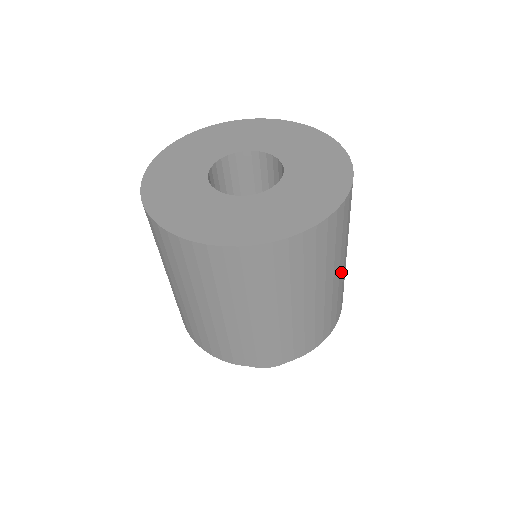
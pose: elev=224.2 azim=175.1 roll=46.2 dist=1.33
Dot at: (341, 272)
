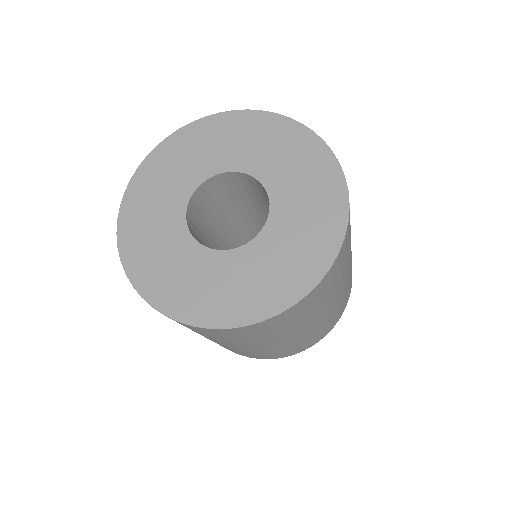
Dot at: (289, 339)
